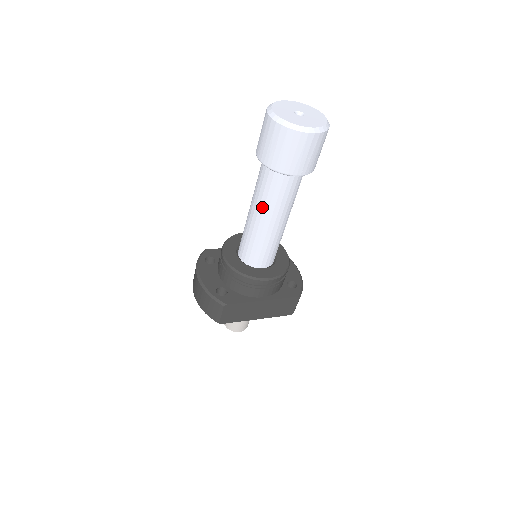
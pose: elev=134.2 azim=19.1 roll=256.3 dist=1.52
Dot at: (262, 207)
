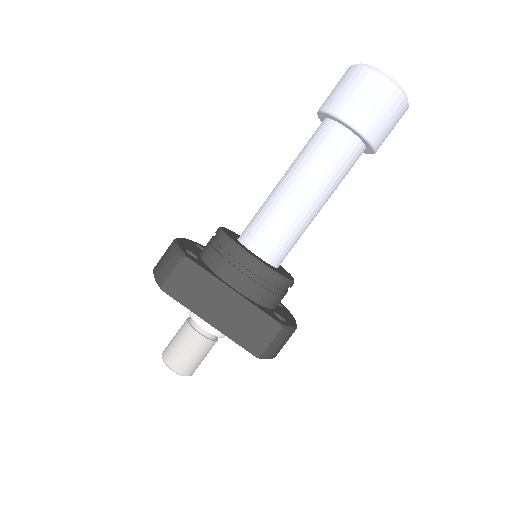
Dot at: (296, 167)
